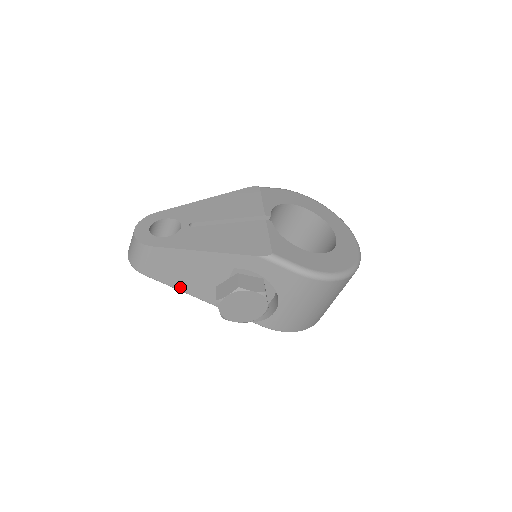
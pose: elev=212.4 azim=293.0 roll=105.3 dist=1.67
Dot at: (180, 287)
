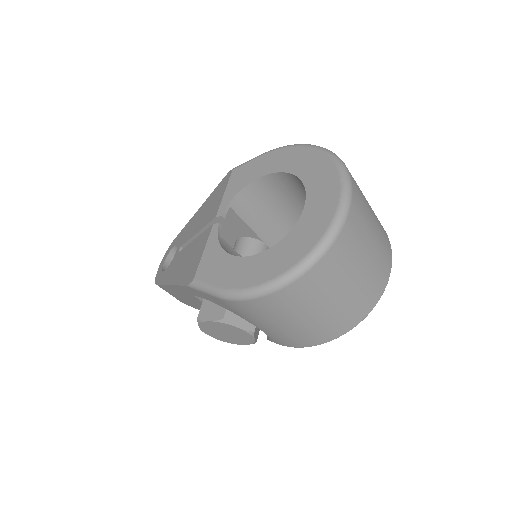
Dot at: occluded
